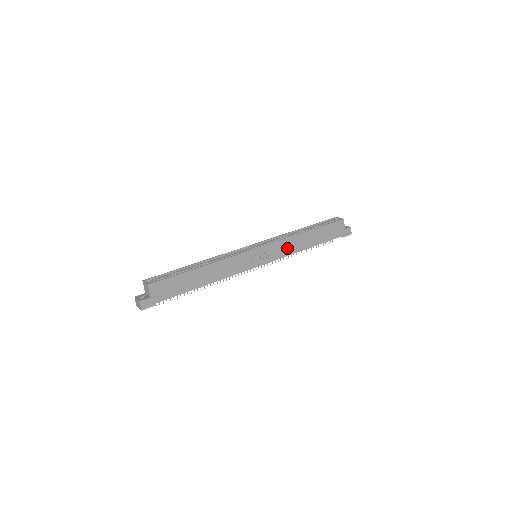
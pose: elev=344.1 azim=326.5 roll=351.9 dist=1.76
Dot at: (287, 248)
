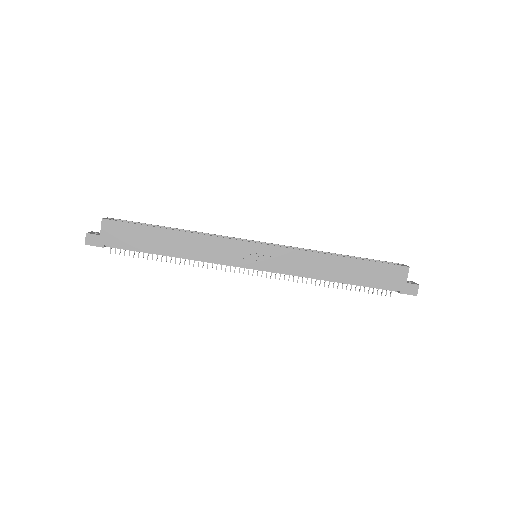
Dot at: (301, 264)
